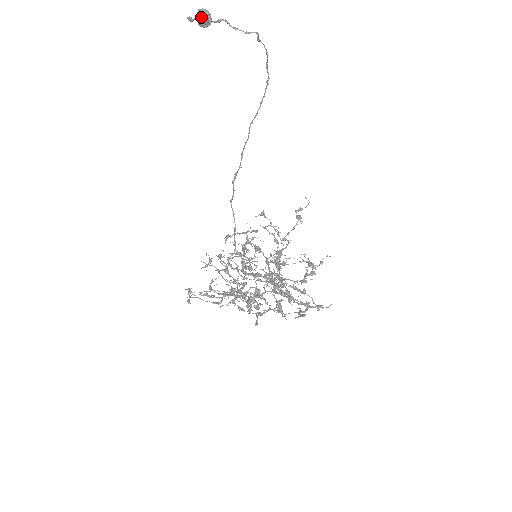
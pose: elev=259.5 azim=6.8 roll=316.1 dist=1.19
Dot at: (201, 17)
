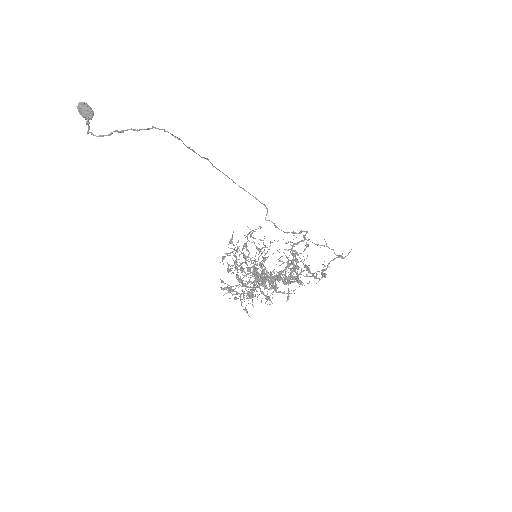
Dot at: (82, 115)
